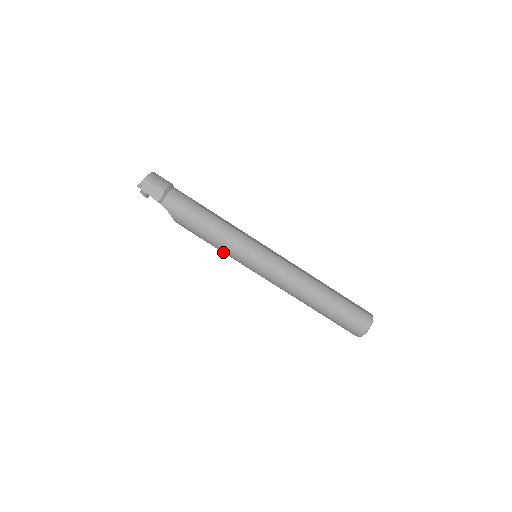
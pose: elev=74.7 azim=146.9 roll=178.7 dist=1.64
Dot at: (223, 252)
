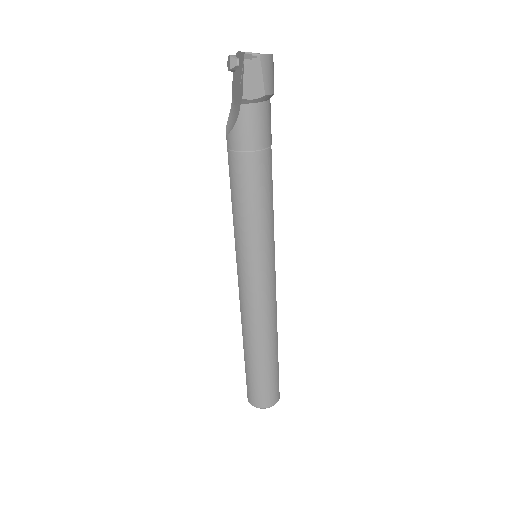
Dot at: (234, 221)
